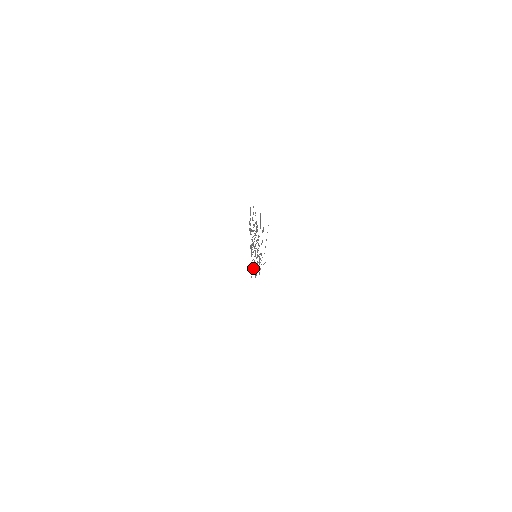
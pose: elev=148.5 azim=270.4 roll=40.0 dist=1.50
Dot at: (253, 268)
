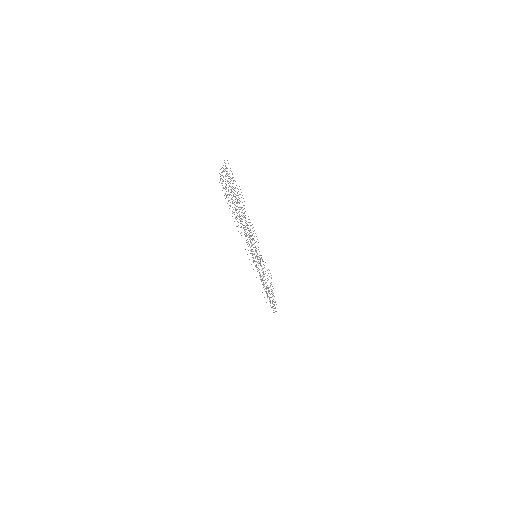
Dot at: (268, 296)
